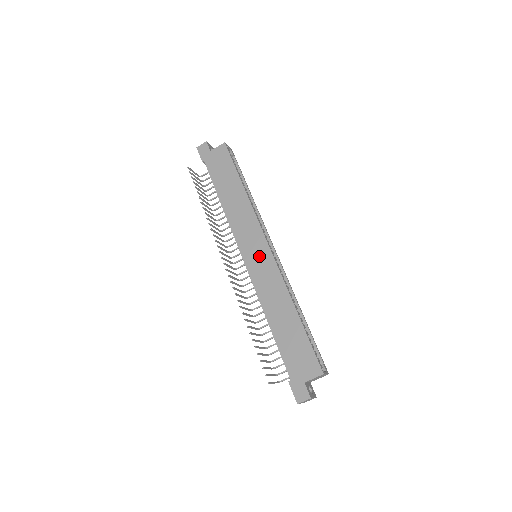
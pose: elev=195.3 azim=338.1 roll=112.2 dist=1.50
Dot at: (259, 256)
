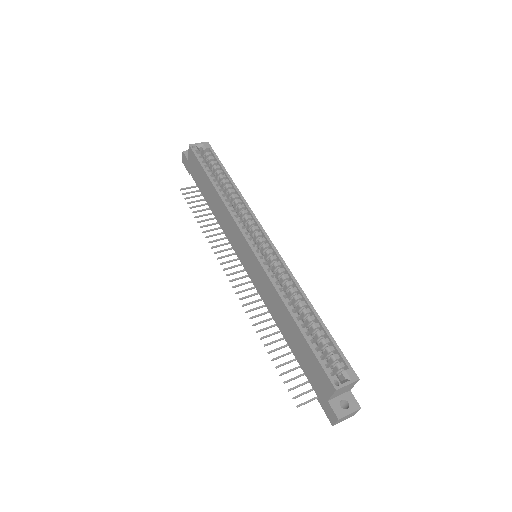
Dot at: (249, 260)
